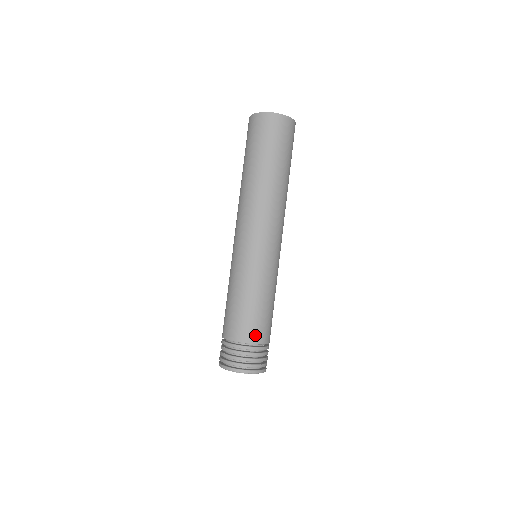
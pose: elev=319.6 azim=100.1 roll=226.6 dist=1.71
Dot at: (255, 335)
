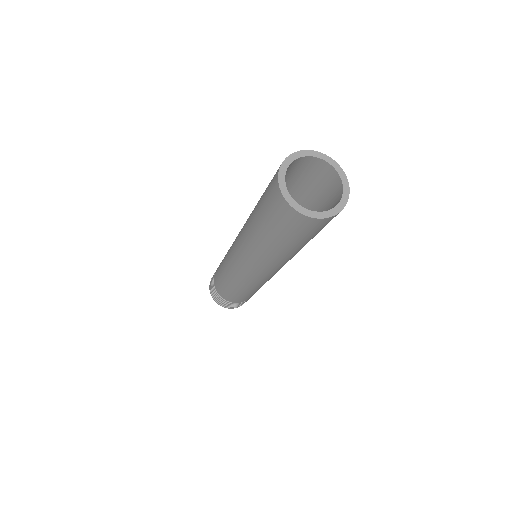
Dot at: (238, 301)
